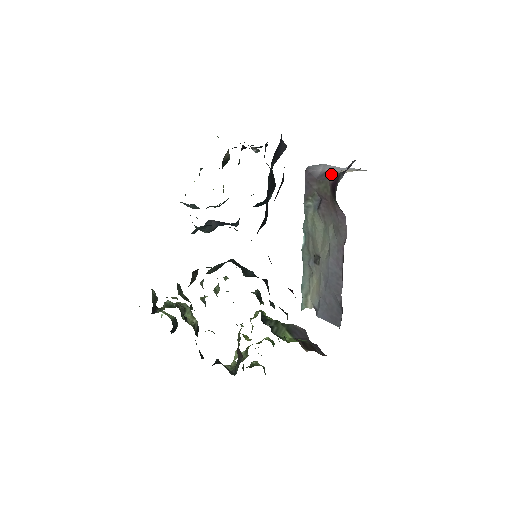
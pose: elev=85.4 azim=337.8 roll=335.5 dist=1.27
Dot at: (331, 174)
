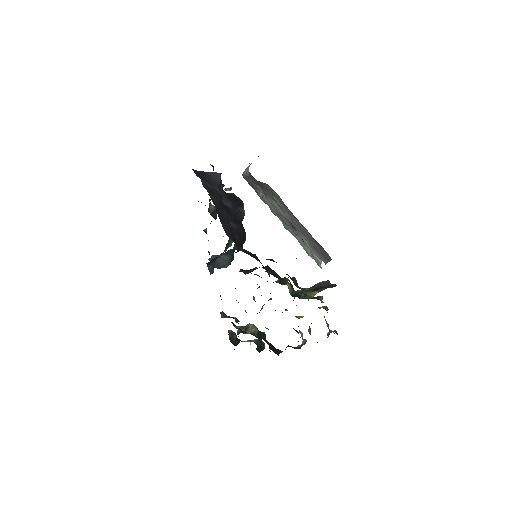
Dot at: occluded
